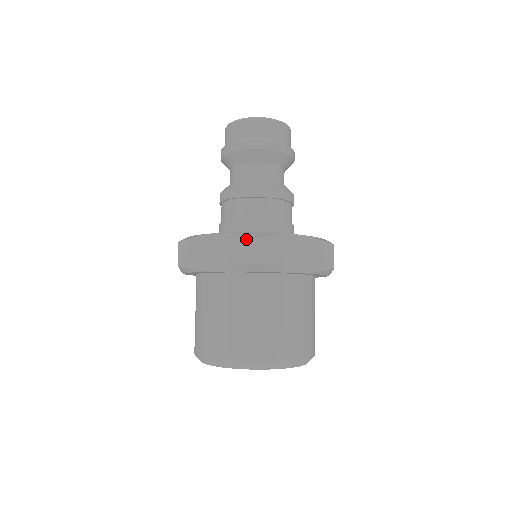
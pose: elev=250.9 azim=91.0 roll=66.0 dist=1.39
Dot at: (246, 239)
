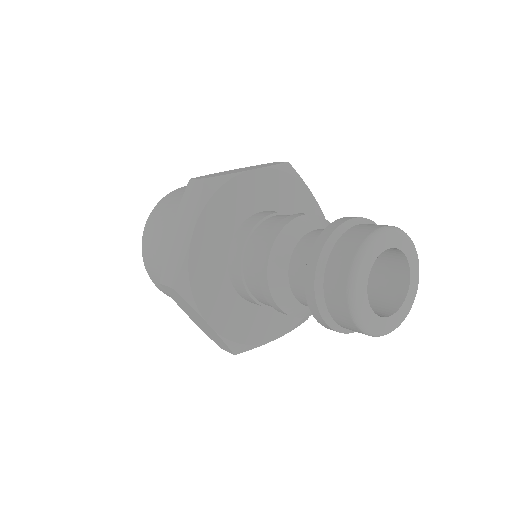
Dot at: (227, 348)
